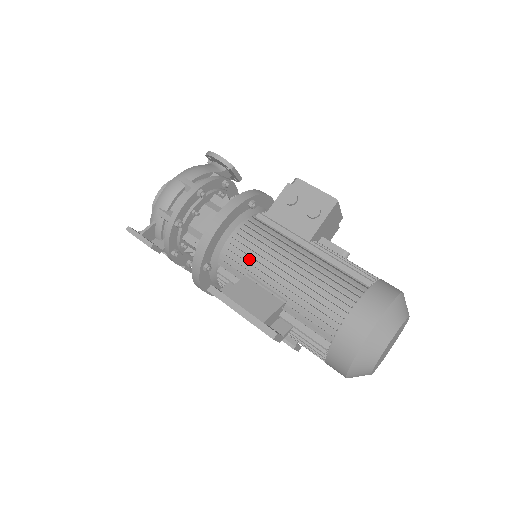
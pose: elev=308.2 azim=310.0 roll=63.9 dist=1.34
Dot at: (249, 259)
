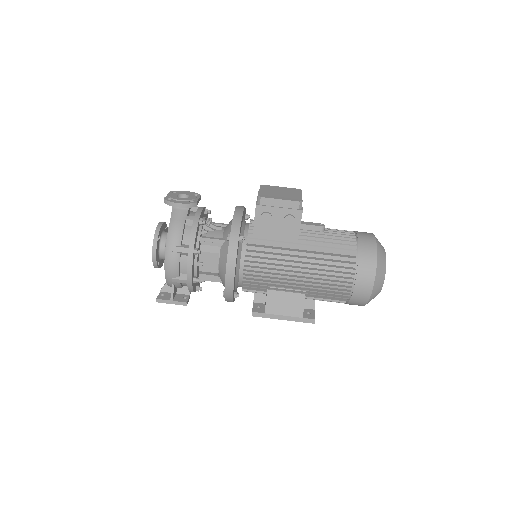
Dot at: (264, 279)
